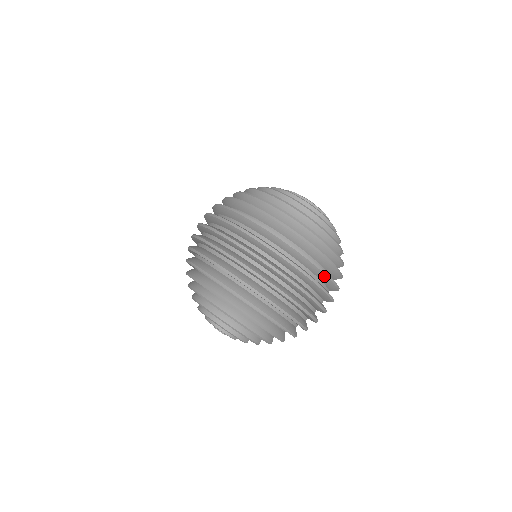
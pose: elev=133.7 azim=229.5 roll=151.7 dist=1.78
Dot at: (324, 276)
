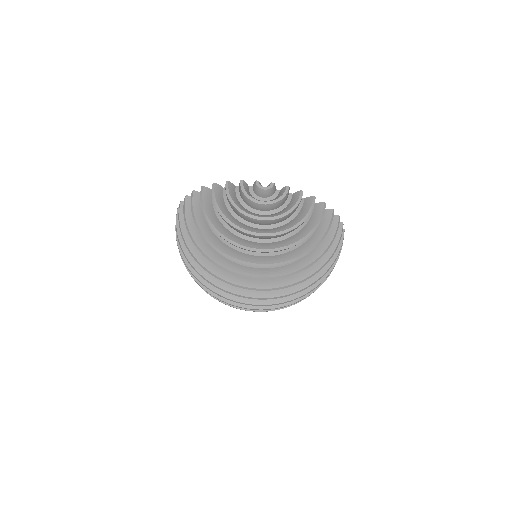
Dot at: (332, 262)
